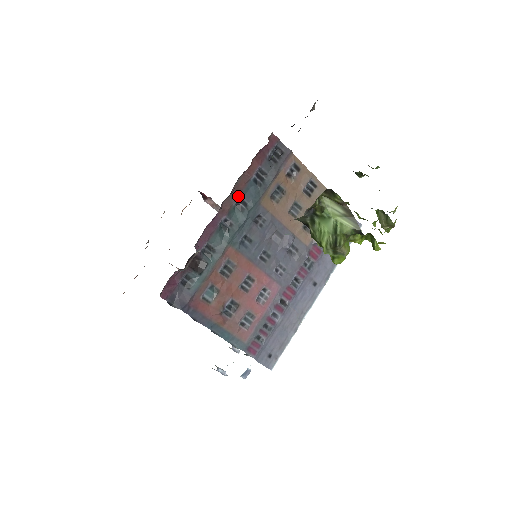
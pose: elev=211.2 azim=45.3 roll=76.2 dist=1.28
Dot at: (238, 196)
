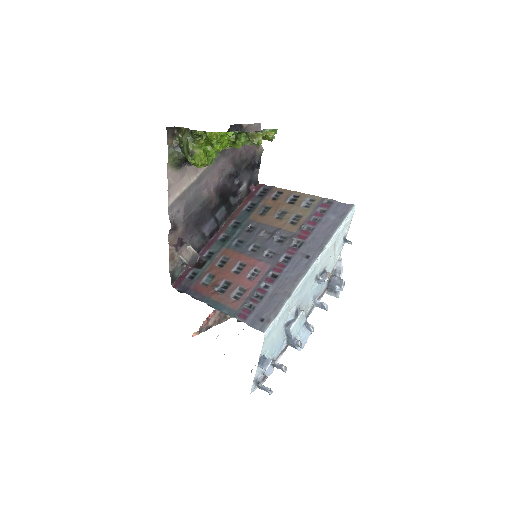
Dot at: (233, 220)
